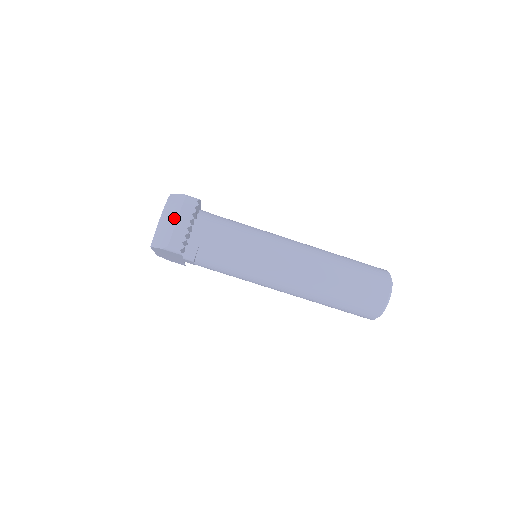
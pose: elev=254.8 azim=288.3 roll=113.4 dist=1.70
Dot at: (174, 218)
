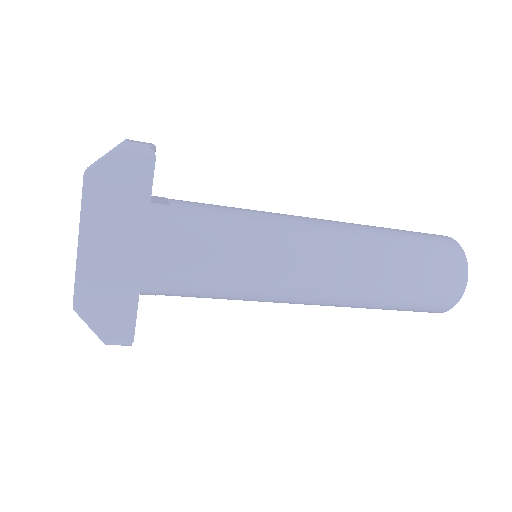
Dot at: occluded
